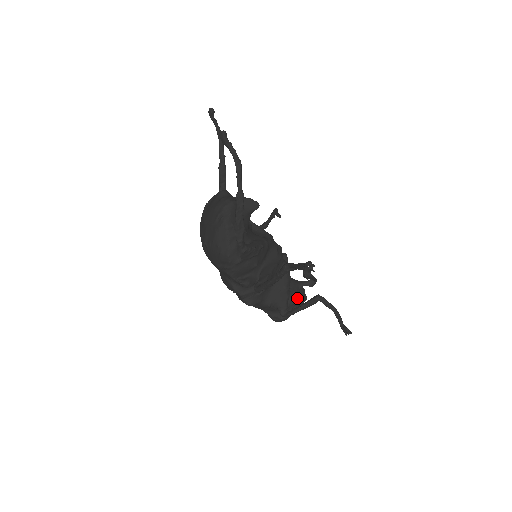
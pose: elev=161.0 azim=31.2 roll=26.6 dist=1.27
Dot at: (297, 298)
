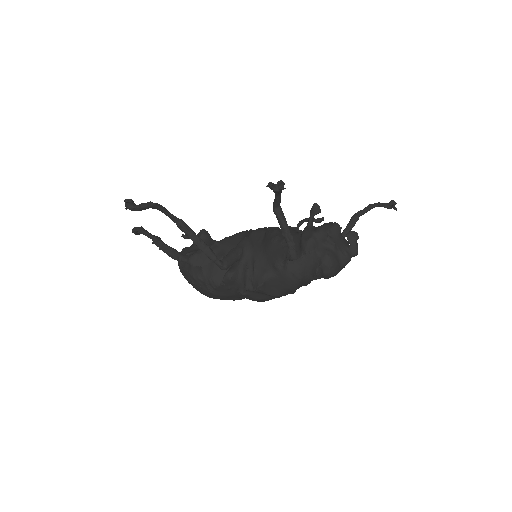
Dot at: (310, 234)
